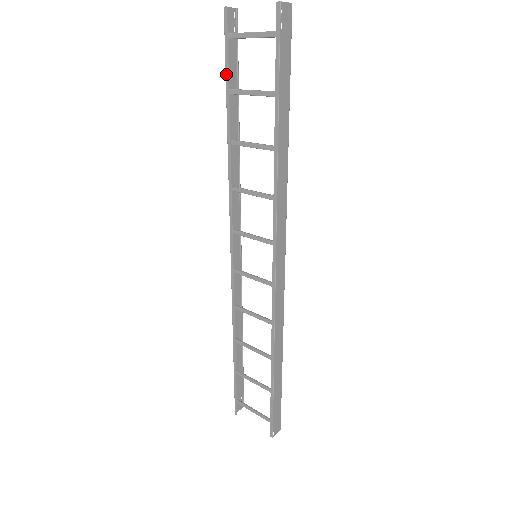
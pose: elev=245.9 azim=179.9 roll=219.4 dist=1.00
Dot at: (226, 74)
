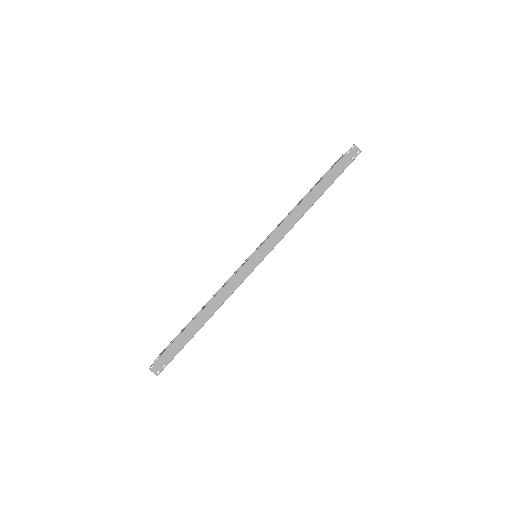
Dot at: (322, 177)
